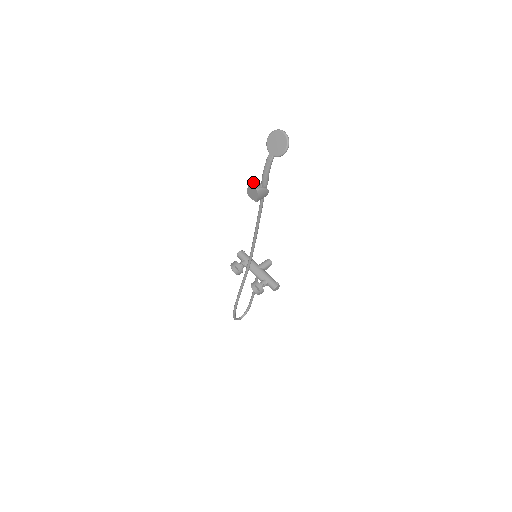
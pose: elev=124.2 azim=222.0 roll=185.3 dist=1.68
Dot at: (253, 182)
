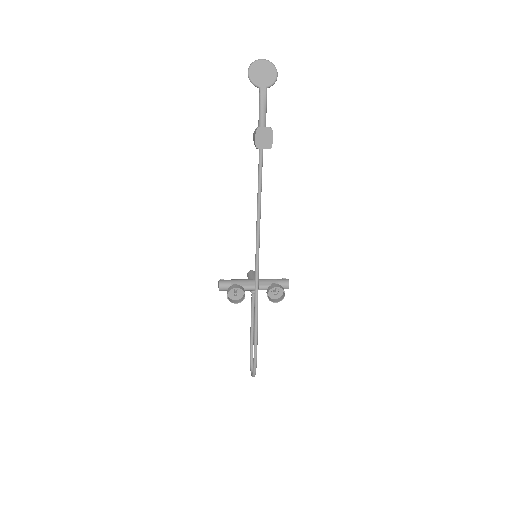
Dot at: (258, 127)
